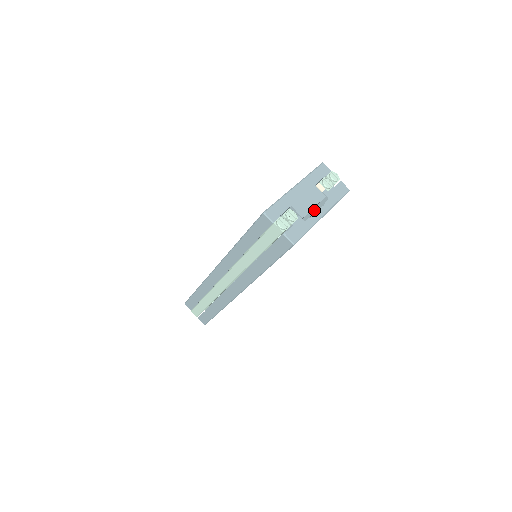
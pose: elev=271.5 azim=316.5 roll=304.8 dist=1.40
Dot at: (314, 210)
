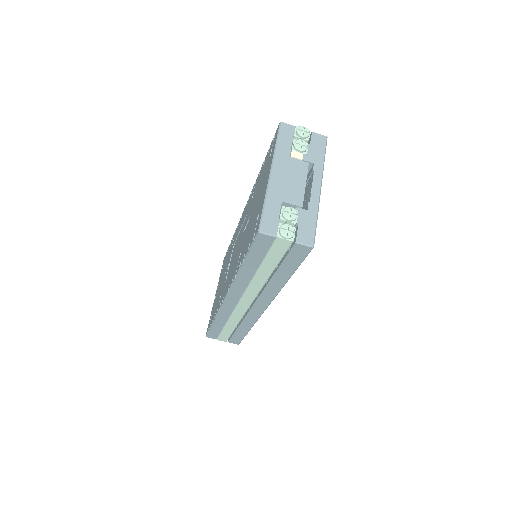
Dot at: occluded
